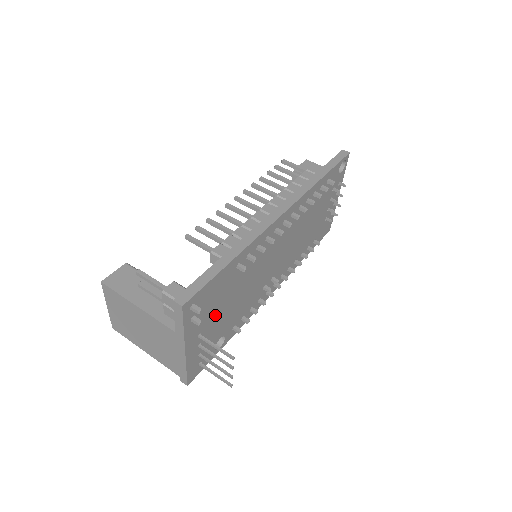
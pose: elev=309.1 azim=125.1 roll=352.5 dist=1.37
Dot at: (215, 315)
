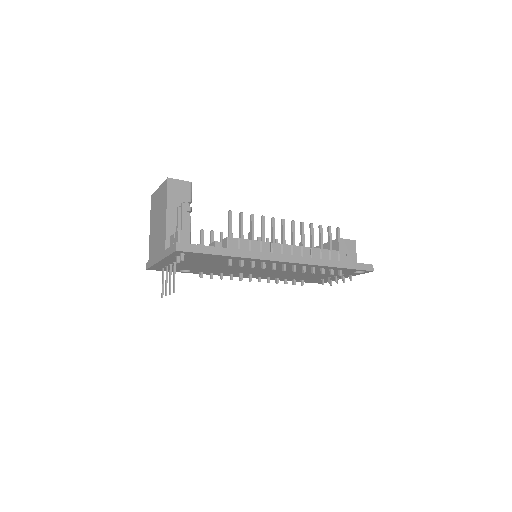
Dot at: (194, 263)
